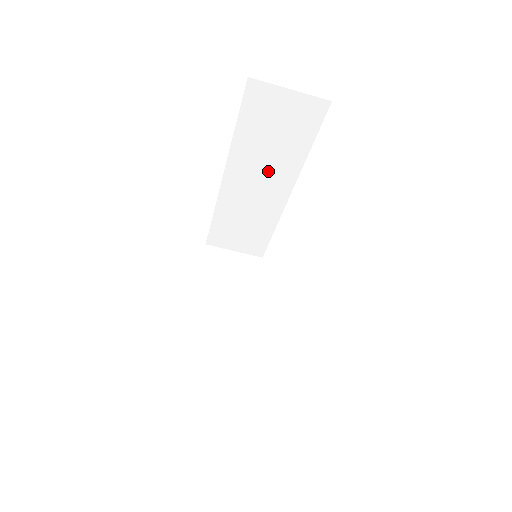
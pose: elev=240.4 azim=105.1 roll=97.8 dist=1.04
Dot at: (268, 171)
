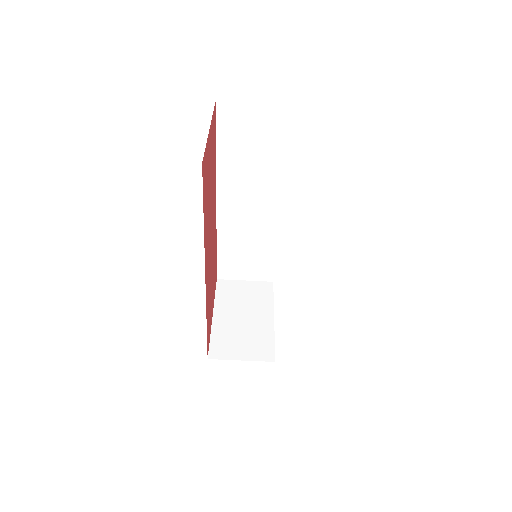
Dot at: (255, 187)
